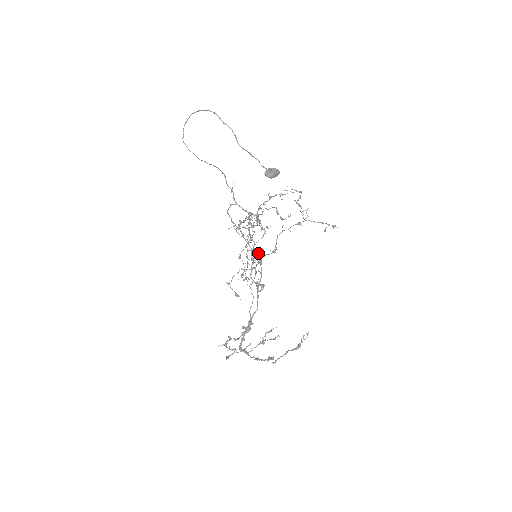
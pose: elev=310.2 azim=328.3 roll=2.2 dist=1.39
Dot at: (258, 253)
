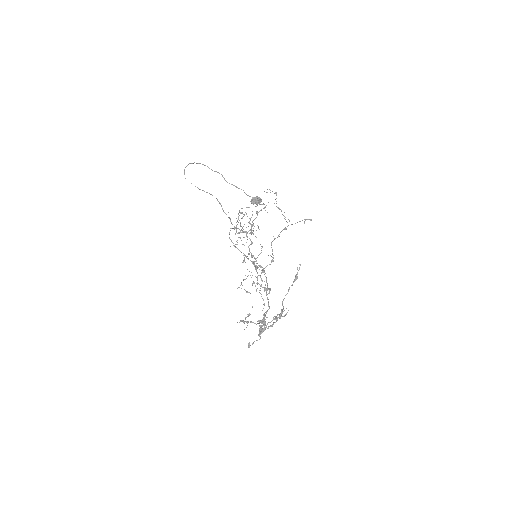
Dot at: (260, 266)
